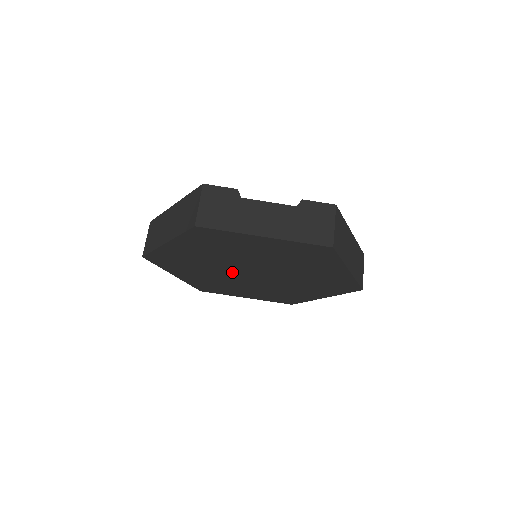
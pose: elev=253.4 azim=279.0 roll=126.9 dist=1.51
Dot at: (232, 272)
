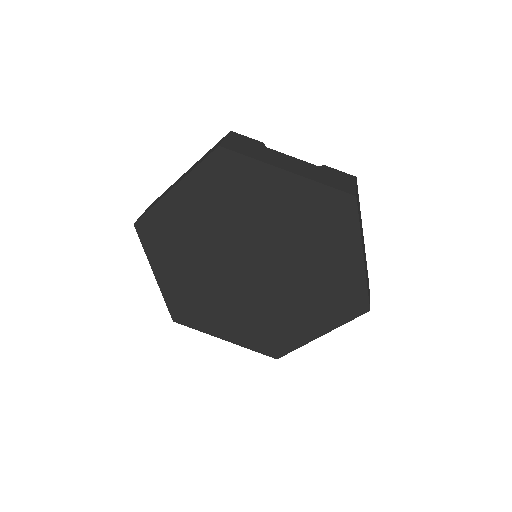
Dot at: (227, 264)
